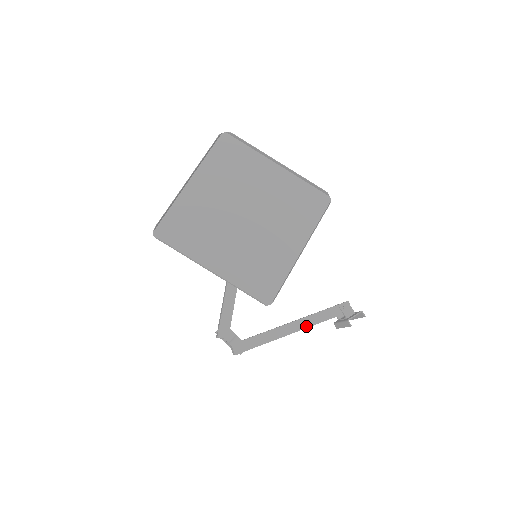
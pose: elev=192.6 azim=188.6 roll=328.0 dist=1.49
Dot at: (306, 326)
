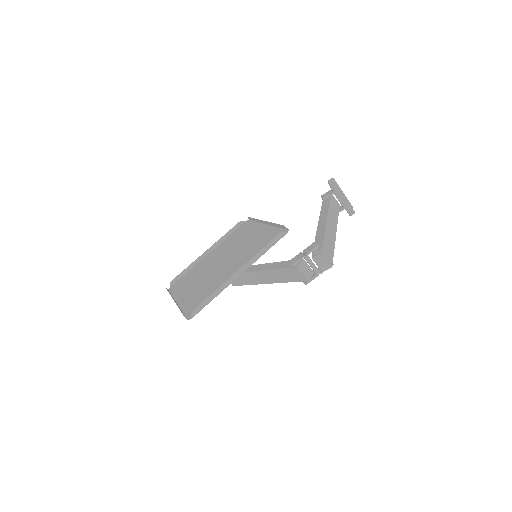
Dot at: (326, 214)
